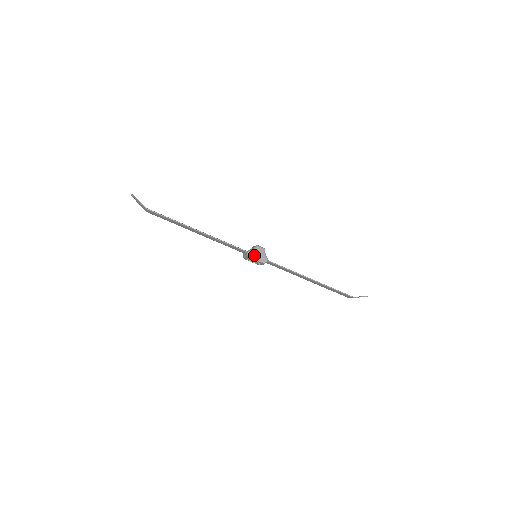
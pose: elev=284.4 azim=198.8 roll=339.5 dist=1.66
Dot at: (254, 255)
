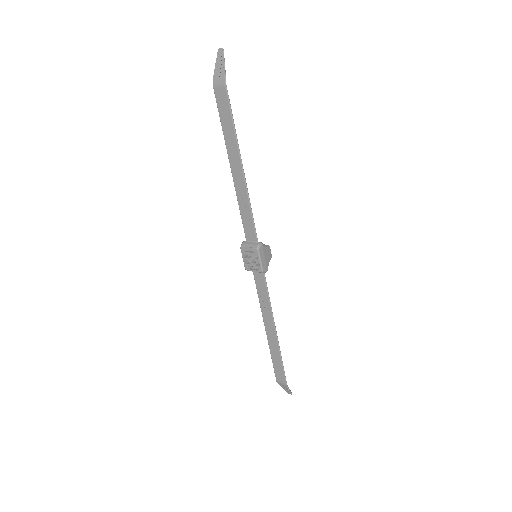
Dot at: (263, 253)
